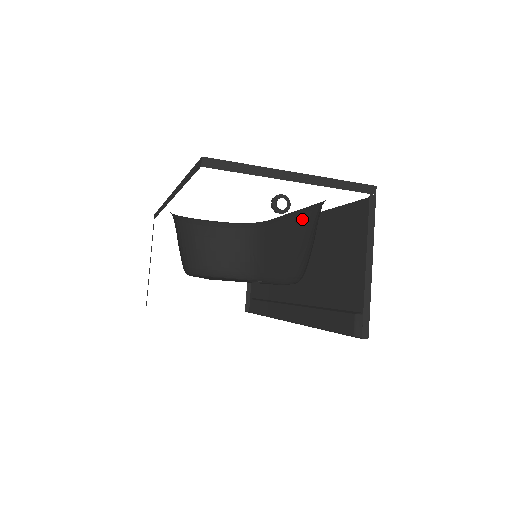
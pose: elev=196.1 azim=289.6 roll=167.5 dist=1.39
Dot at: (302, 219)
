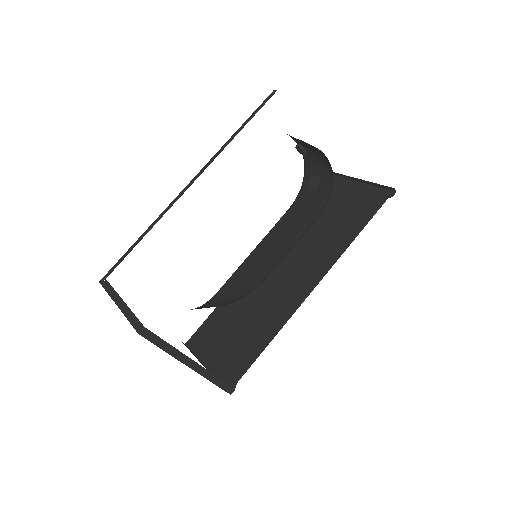
Dot at: (281, 222)
